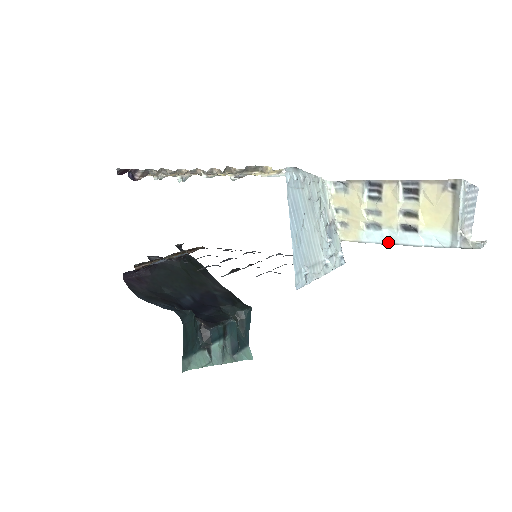
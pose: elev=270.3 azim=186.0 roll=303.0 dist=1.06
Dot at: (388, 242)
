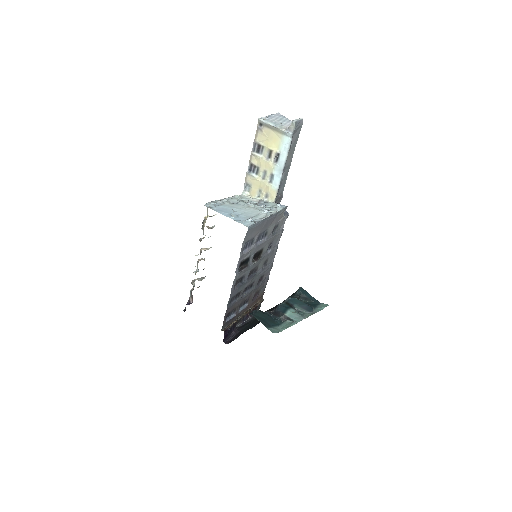
Dot at: (281, 173)
